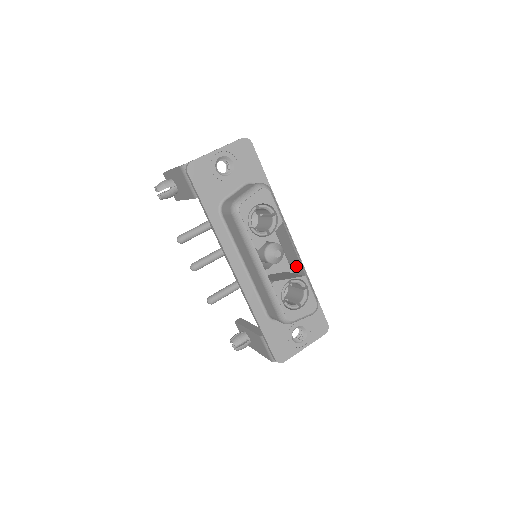
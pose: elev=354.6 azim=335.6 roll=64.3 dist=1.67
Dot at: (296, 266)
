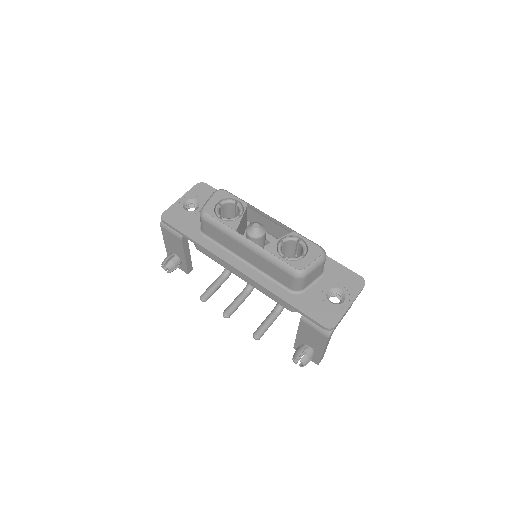
Dot at: occluded
